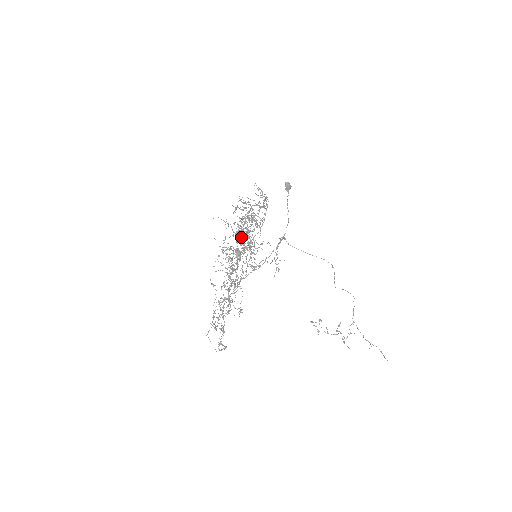
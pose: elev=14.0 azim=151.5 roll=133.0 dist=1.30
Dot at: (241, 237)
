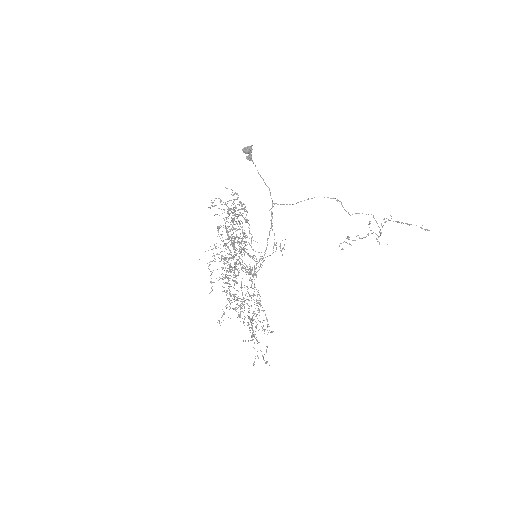
Dot at: (233, 245)
